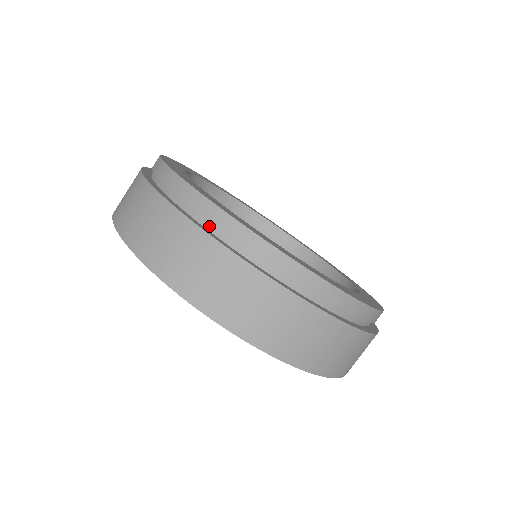
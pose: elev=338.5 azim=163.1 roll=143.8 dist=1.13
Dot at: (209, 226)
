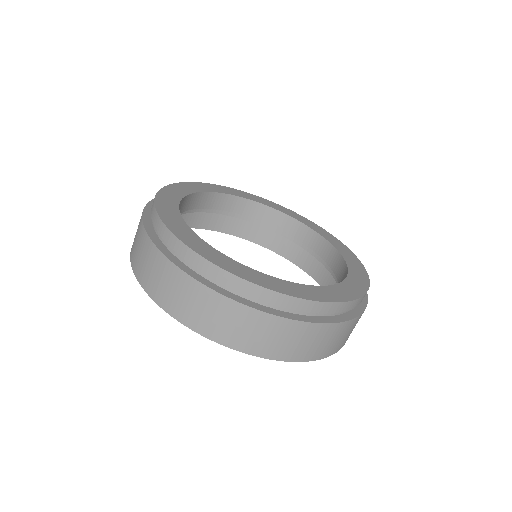
Dot at: (312, 314)
